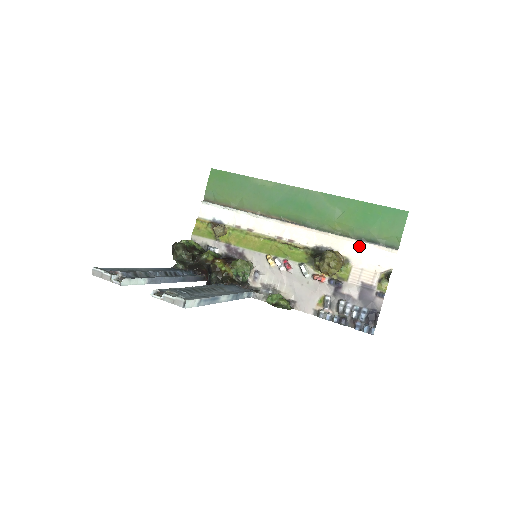
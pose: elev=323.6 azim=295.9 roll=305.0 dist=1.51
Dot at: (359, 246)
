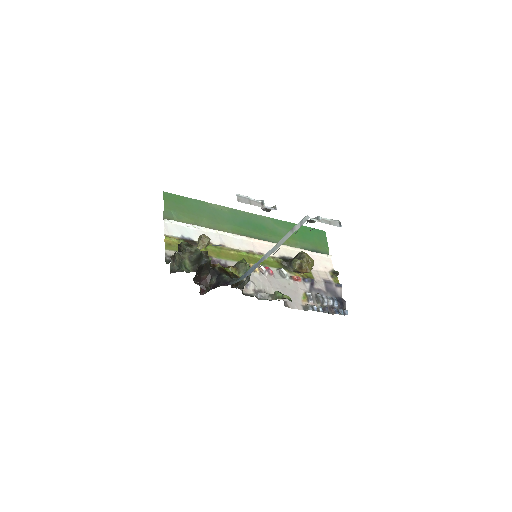
Dot at: occluded
